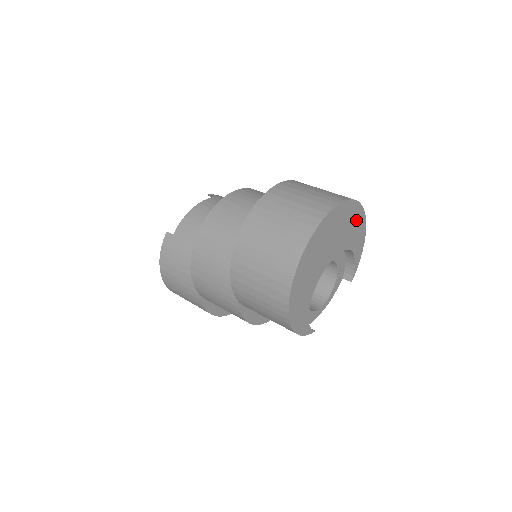
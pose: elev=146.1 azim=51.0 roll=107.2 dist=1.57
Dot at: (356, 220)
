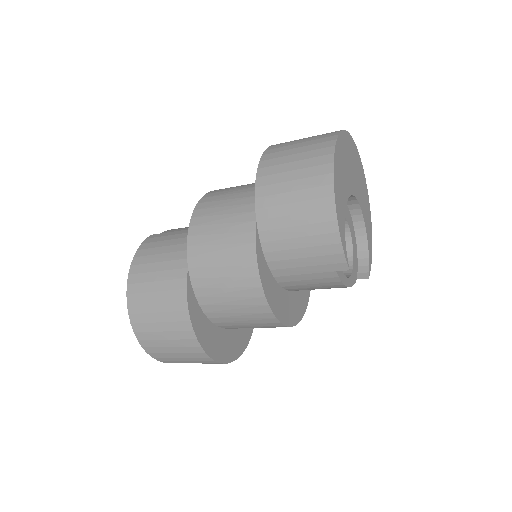
Dot at: (366, 199)
